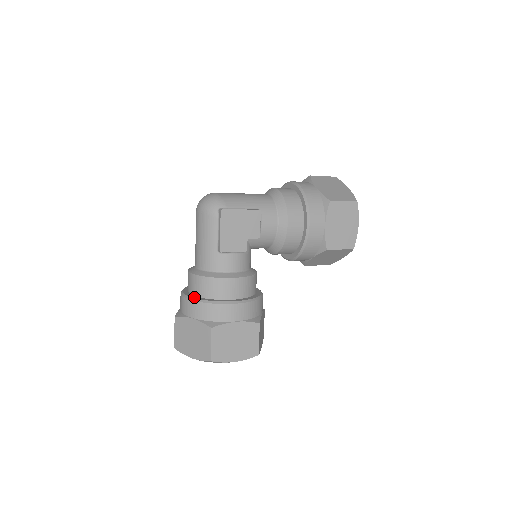
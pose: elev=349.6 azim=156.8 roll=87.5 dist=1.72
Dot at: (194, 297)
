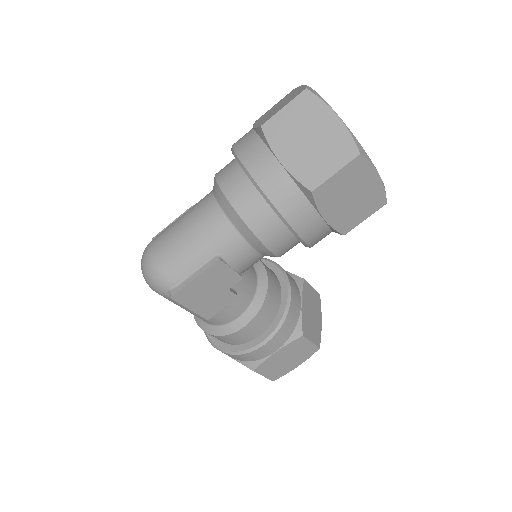
Dot at: (217, 344)
